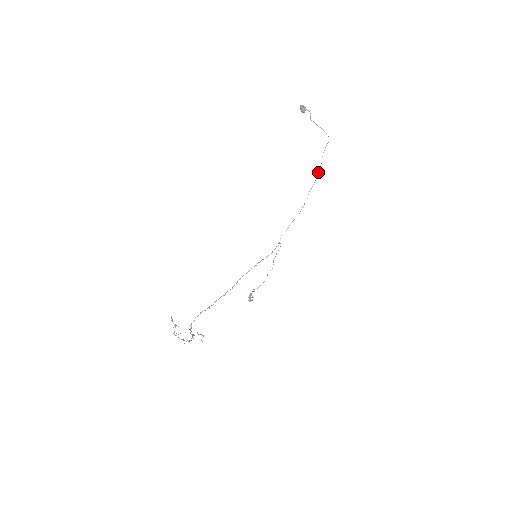
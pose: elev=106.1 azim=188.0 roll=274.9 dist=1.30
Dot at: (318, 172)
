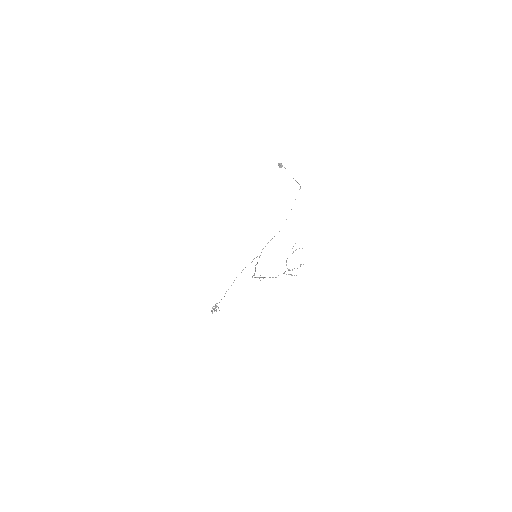
Dot at: occluded
